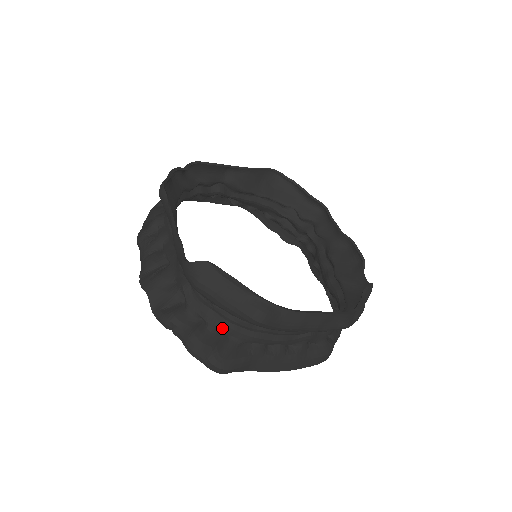
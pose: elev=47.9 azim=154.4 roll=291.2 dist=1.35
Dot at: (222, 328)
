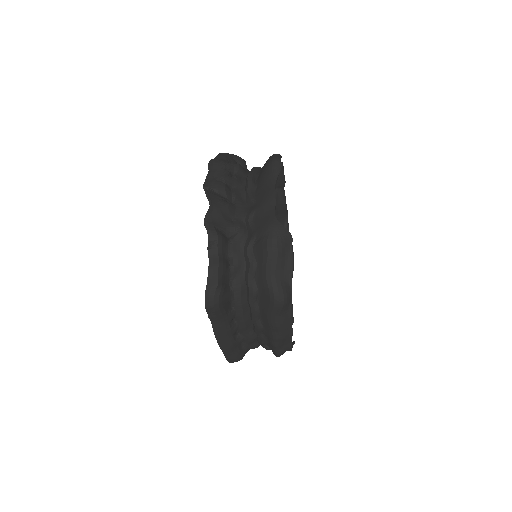
Dot at: (236, 280)
